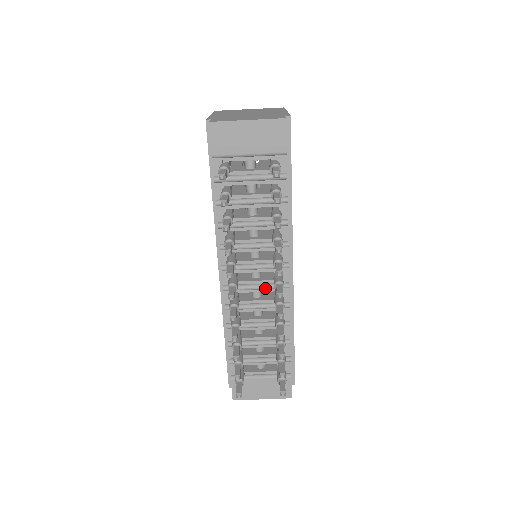
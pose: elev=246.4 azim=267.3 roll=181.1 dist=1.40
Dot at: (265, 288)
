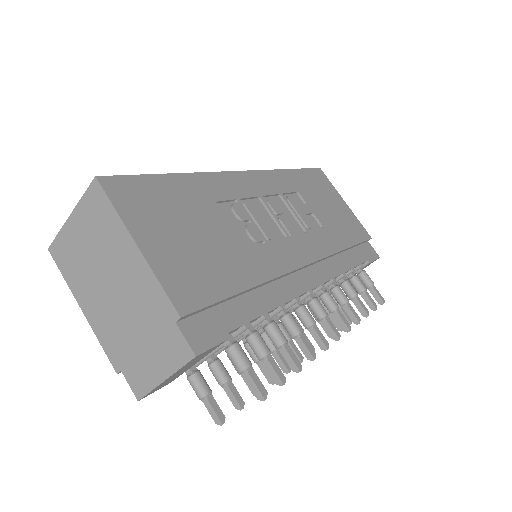
Dot at: occluded
